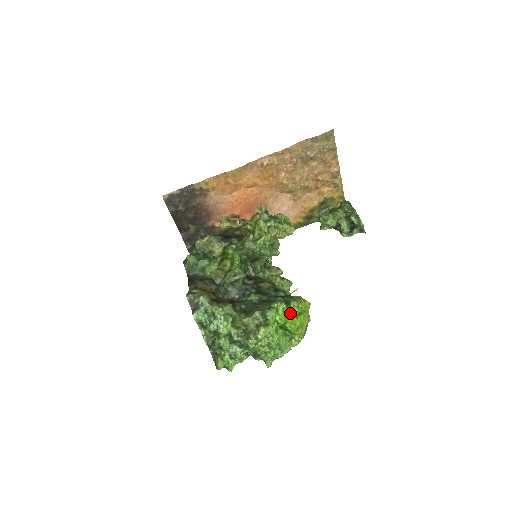
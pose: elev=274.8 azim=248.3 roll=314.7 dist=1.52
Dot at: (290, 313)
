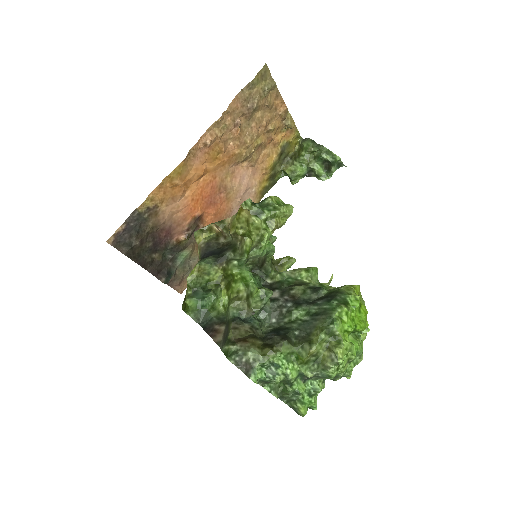
Dot at: (353, 312)
